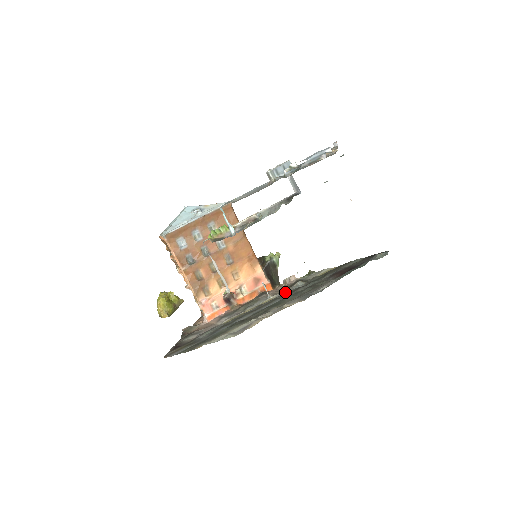
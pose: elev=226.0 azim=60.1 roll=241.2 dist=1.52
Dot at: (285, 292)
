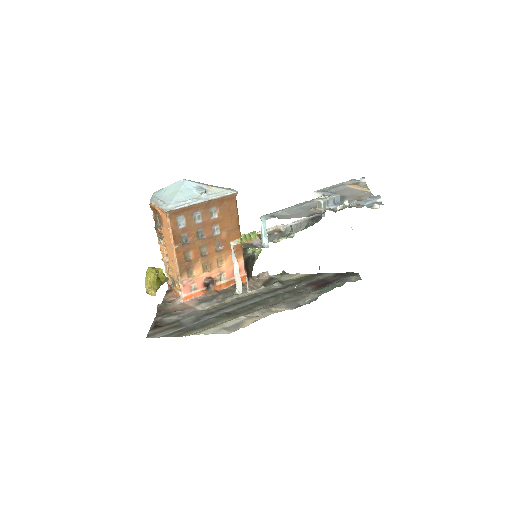
Dot at: (264, 290)
